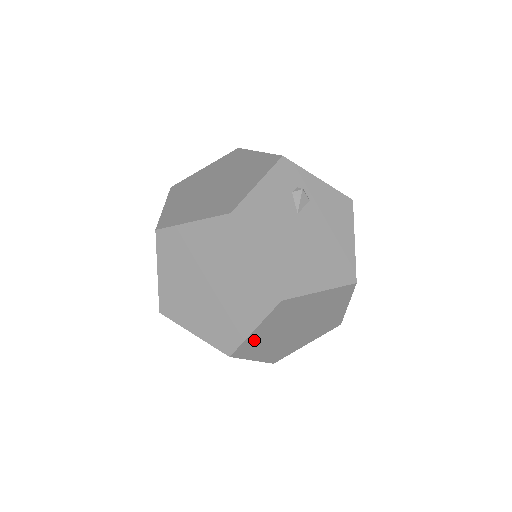
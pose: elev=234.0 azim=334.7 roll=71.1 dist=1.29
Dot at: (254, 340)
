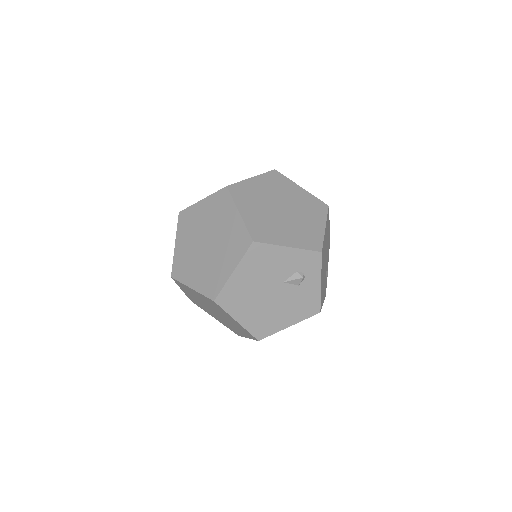
Dot at: (188, 289)
